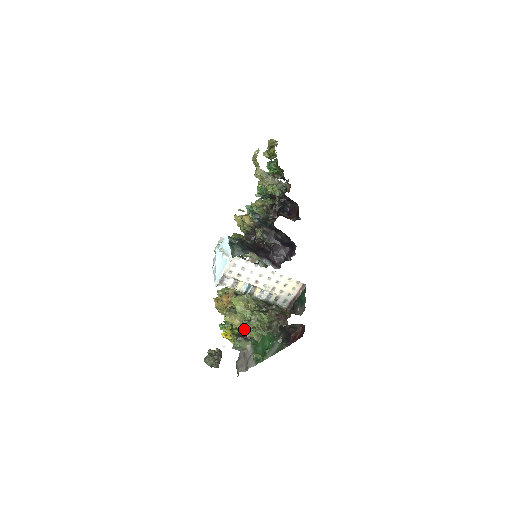
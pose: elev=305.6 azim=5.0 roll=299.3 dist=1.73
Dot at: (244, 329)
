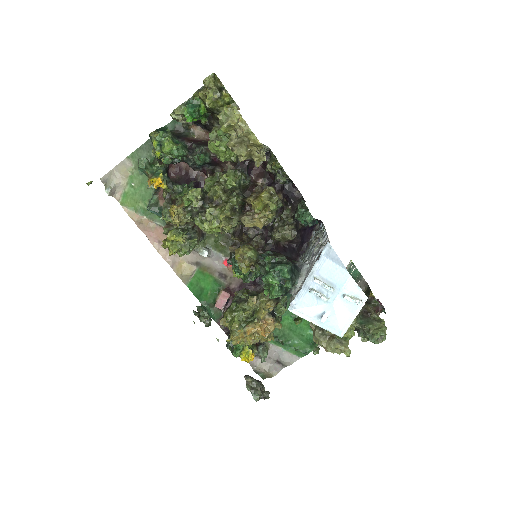
Dot at: occluded
